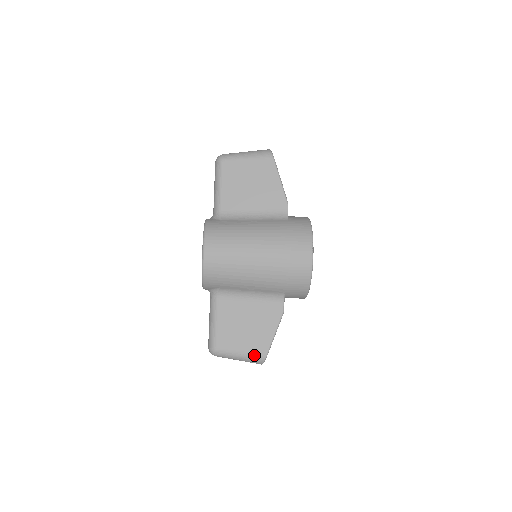
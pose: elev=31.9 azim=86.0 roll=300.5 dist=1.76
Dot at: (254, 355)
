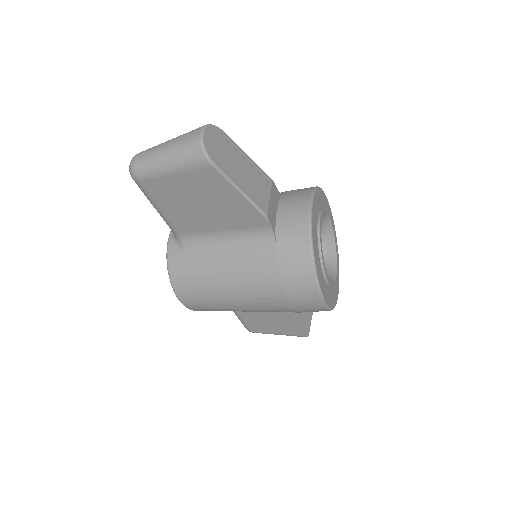
Dot at: occluded
